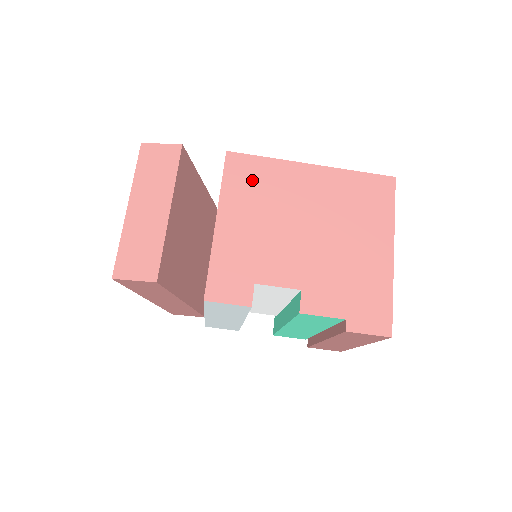
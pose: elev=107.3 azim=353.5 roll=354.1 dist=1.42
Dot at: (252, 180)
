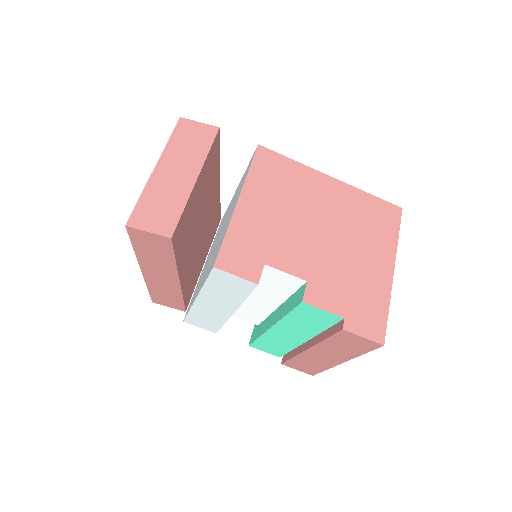
Dot at: (277, 175)
